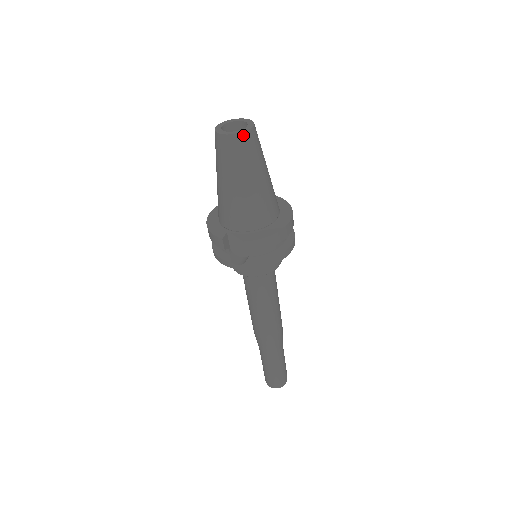
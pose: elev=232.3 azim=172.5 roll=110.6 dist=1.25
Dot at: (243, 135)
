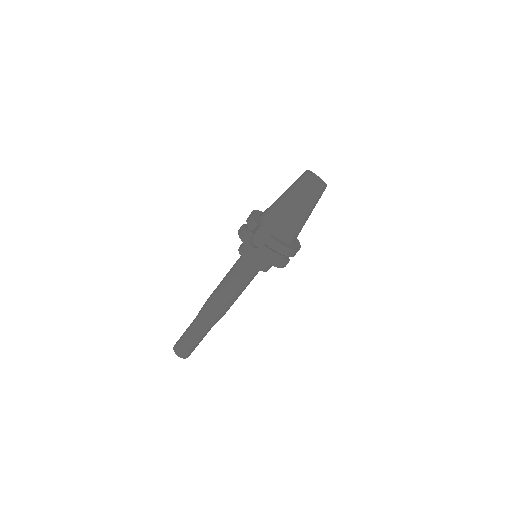
Dot at: (320, 184)
